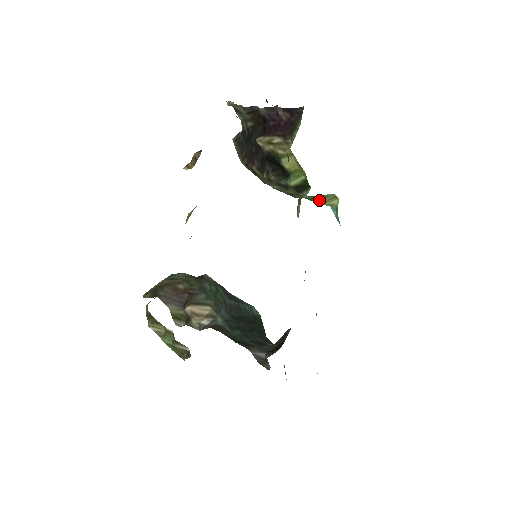
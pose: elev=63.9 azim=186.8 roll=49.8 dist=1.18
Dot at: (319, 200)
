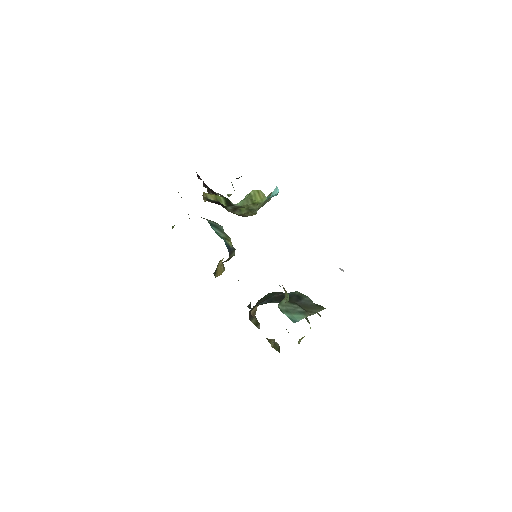
Dot at: (257, 200)
